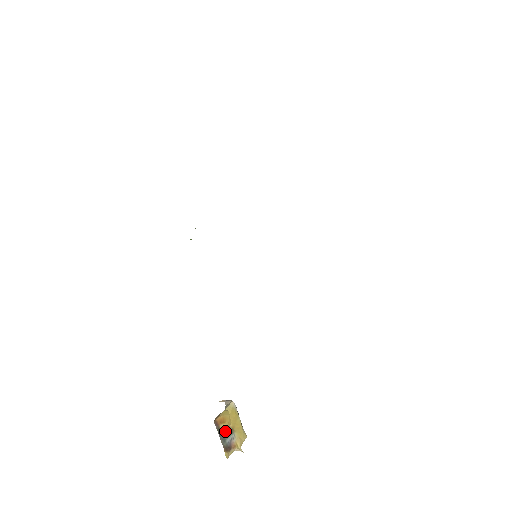
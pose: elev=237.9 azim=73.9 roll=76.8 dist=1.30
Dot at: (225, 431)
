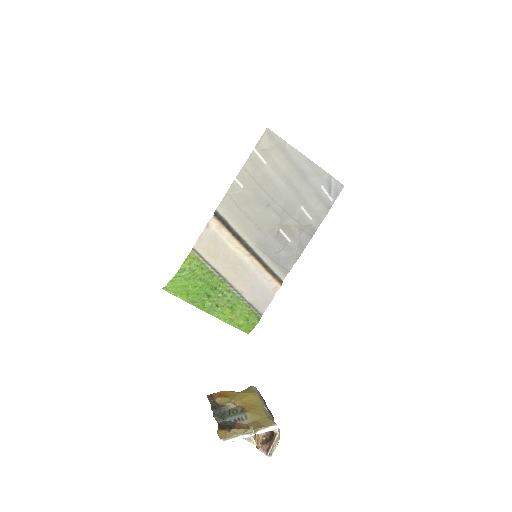
Dot at: (225, 406)
